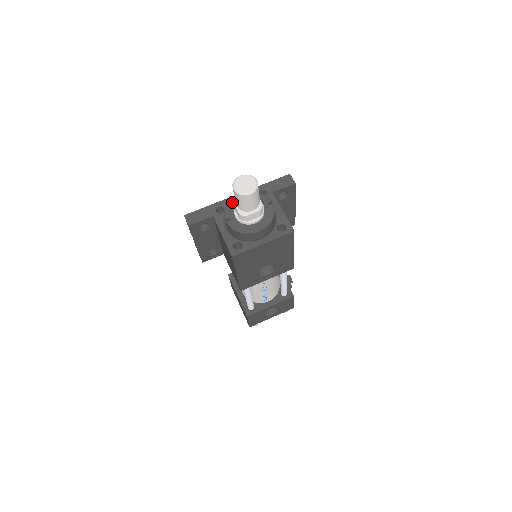
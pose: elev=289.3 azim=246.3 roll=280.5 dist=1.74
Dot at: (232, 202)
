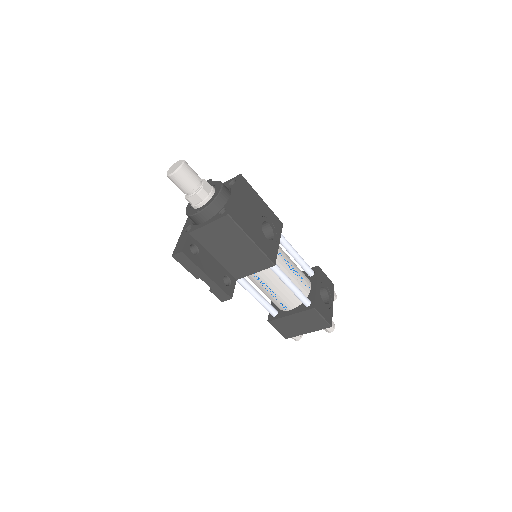
Dot at: (188, 211)
